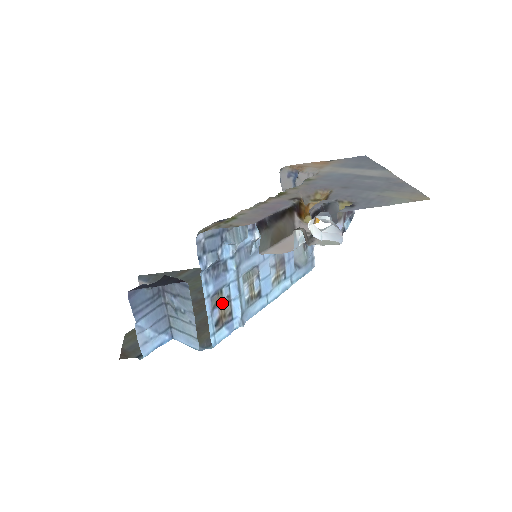
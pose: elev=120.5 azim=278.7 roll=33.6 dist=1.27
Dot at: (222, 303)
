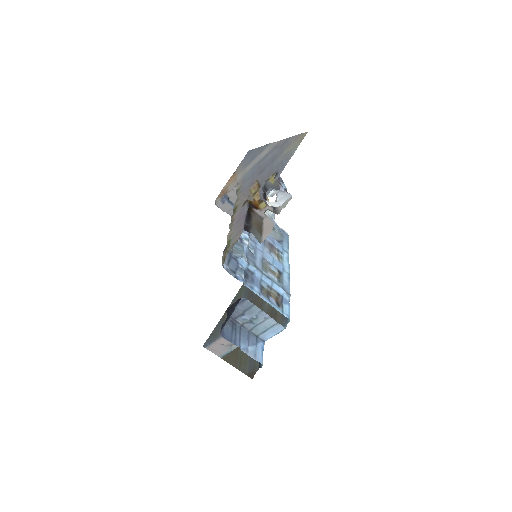
Dot at: (269, 292)
